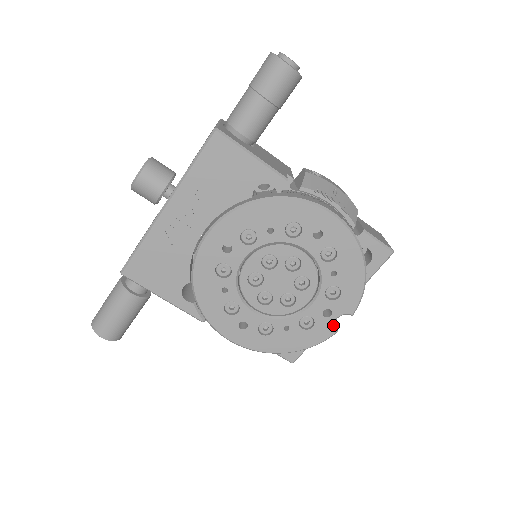
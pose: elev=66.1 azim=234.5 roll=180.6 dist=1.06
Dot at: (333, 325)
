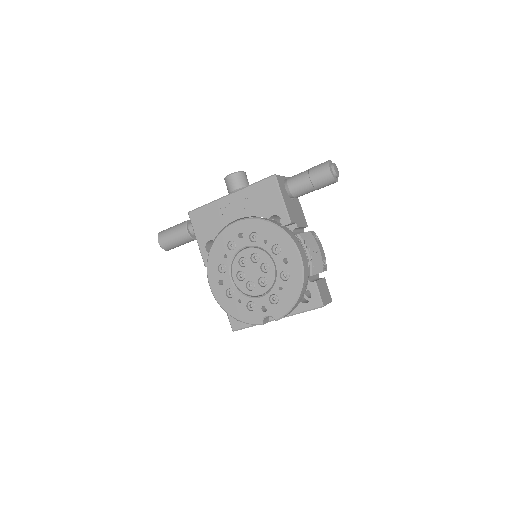
Dot at: (263, 318)
